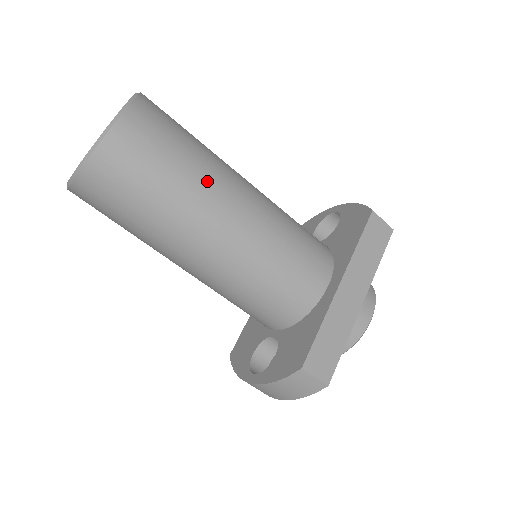
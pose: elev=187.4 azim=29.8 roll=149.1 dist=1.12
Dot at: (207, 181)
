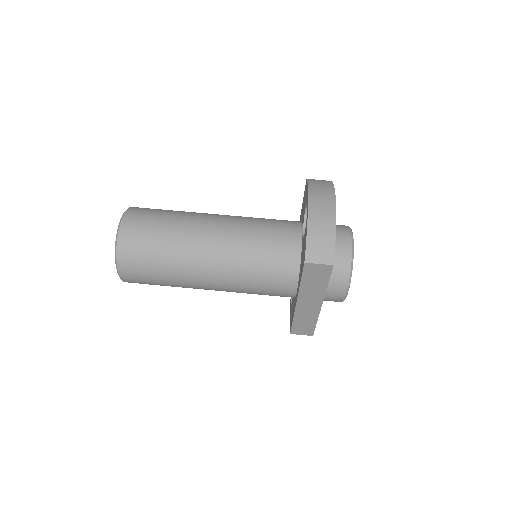
Dot at: (182, 279)
